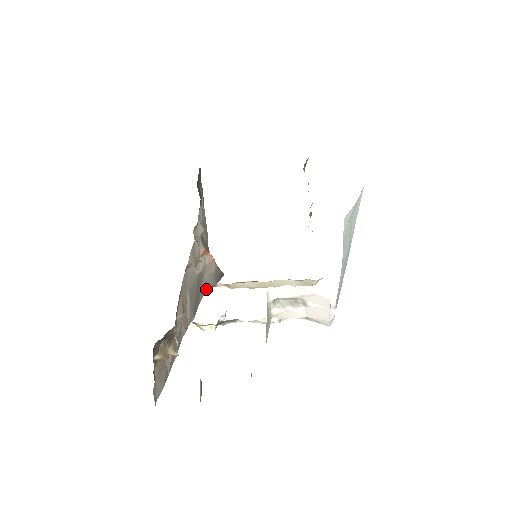
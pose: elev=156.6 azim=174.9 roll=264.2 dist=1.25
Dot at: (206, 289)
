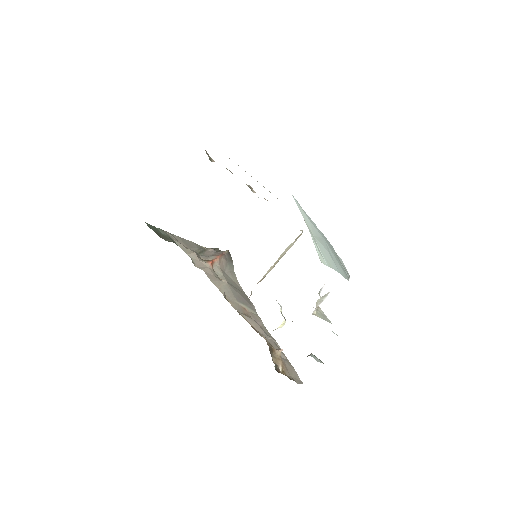
Dot at: (234, 276)
